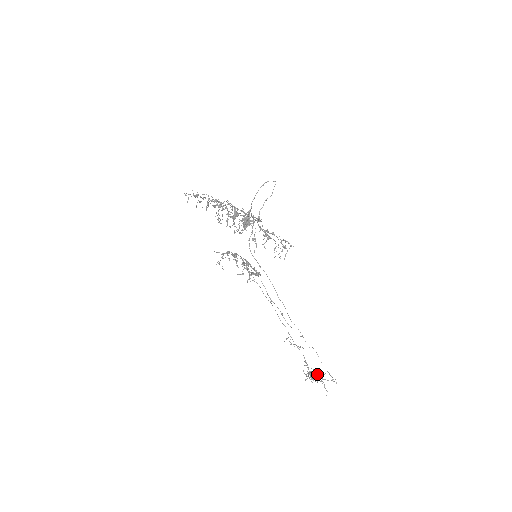
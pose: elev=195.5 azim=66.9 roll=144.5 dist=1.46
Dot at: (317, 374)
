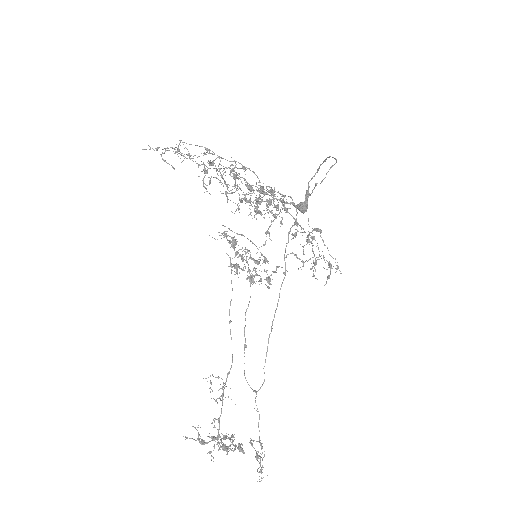
Dot at: (237, 447)
